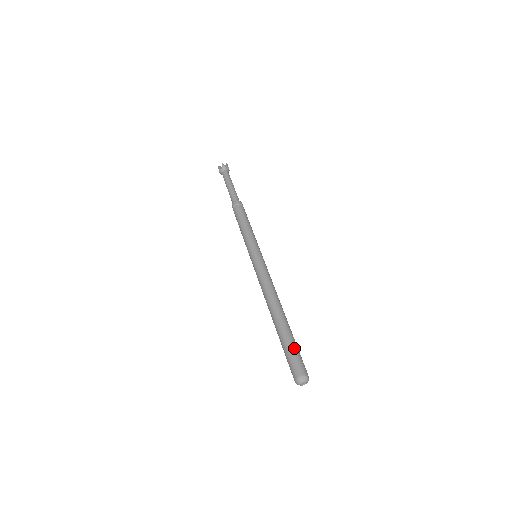
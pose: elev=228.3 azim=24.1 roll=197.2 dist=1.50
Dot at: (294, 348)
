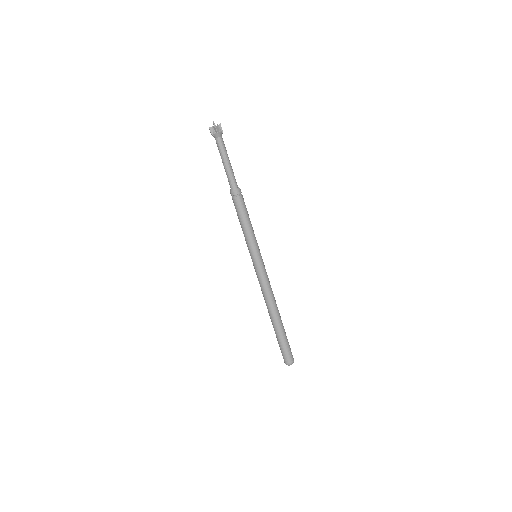
Dot at: (288, 343)
